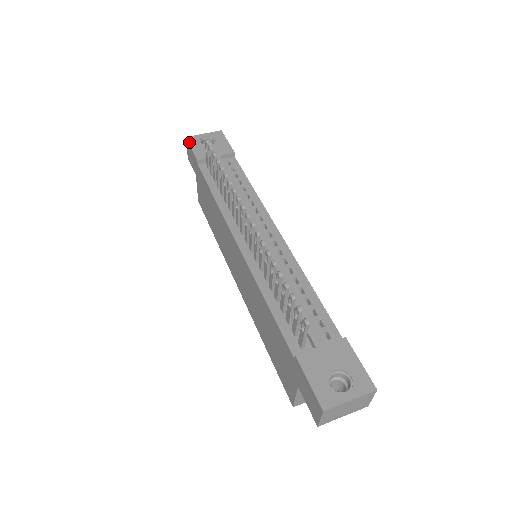
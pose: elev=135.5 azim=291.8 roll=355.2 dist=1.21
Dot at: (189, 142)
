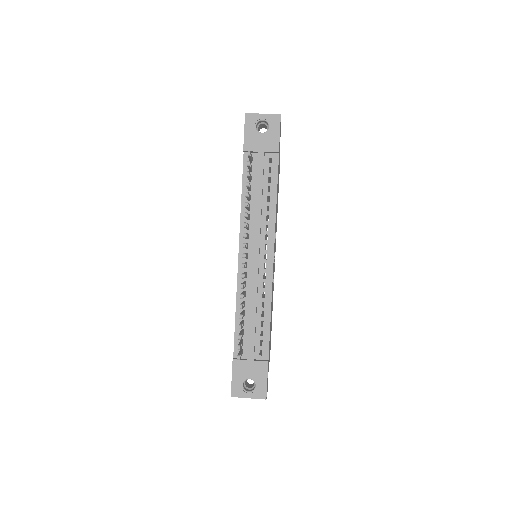
Dot at: (245, 122)
